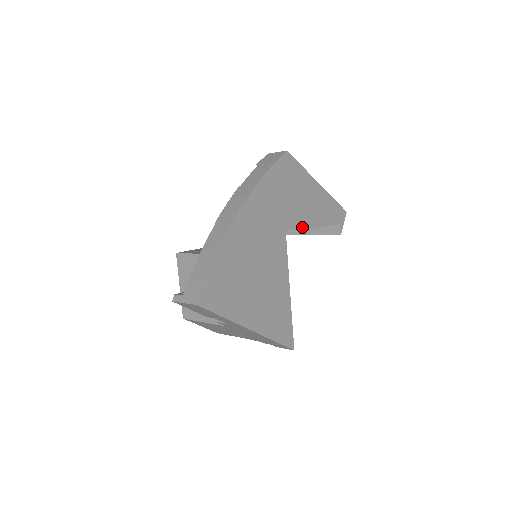
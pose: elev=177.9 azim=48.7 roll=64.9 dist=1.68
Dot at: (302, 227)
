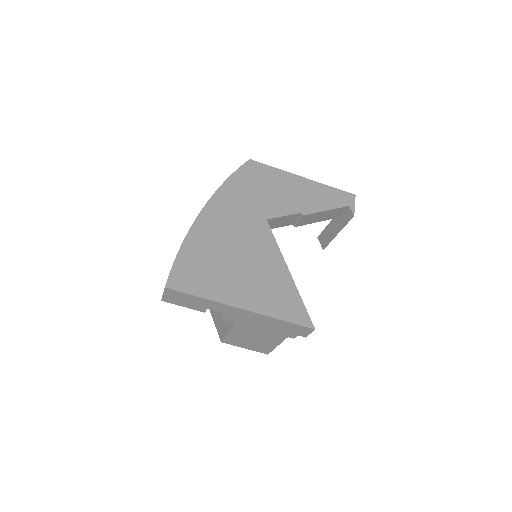
Dot at: (290, 215)
